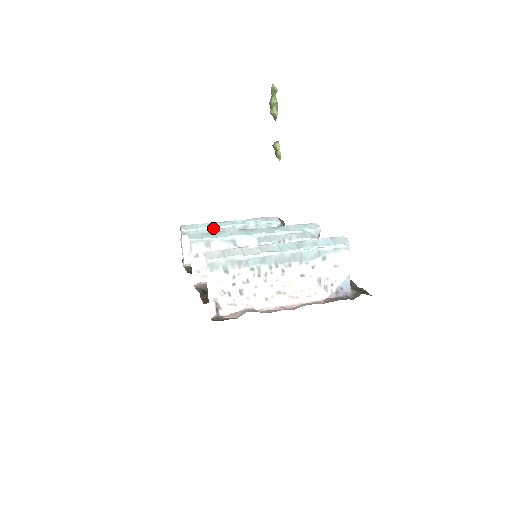
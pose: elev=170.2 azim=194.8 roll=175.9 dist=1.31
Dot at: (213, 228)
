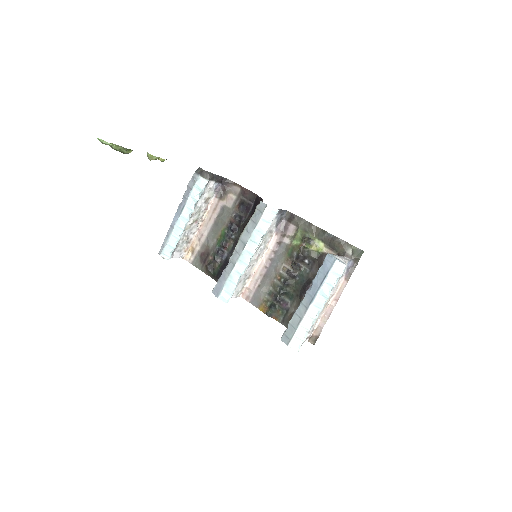
Dot at: (180, 236)
